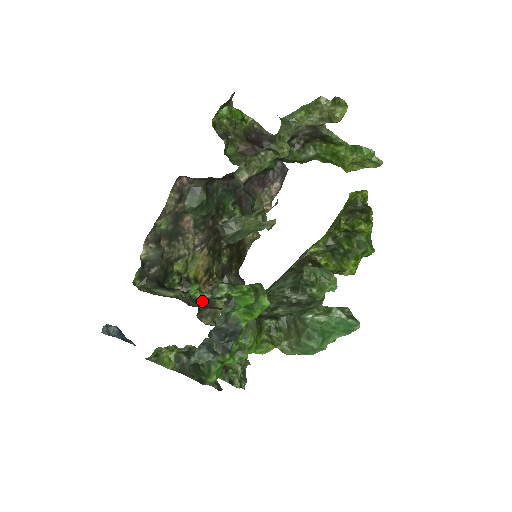
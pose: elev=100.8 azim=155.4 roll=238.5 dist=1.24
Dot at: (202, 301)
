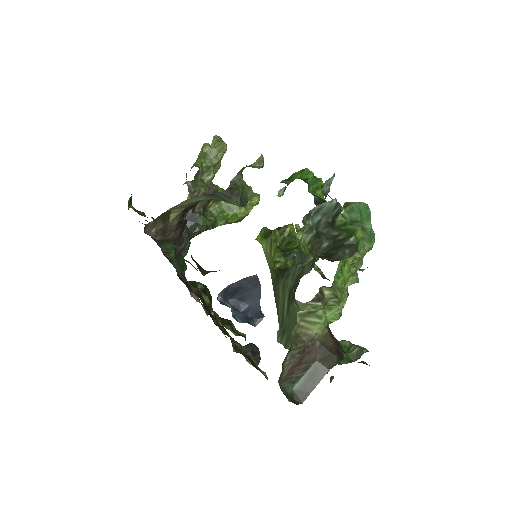
Dot at: (245, 356)
